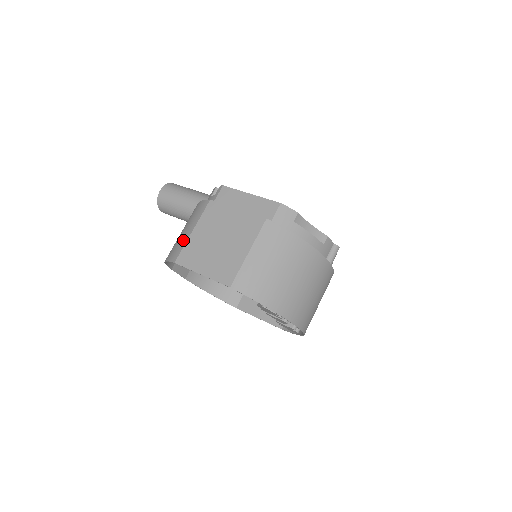
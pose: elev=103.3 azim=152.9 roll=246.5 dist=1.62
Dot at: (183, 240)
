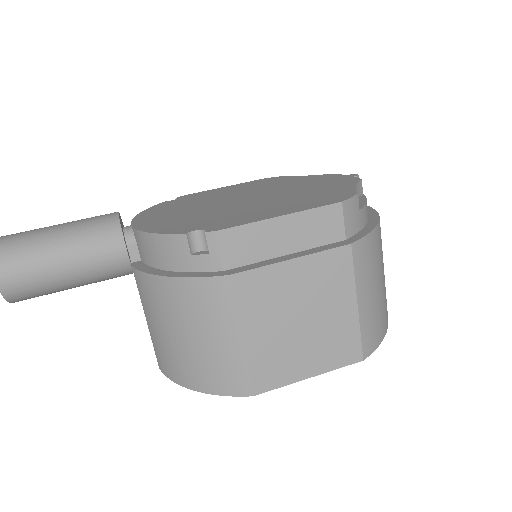
Dot at: (232, 359)
